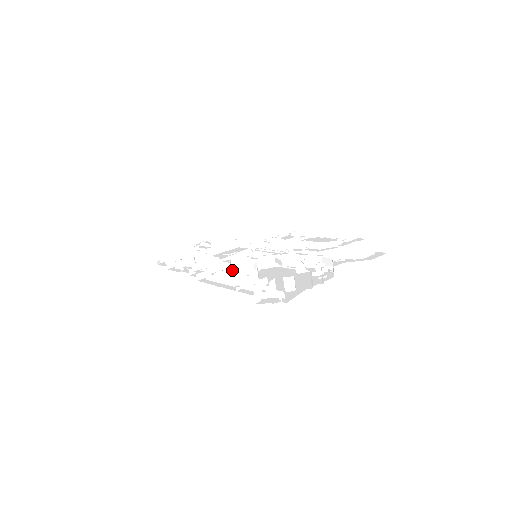
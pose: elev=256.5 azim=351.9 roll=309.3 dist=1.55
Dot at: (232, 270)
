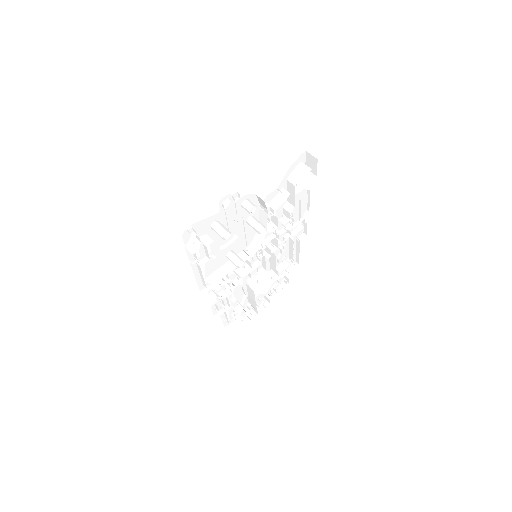
Dot at: (221, 269)
